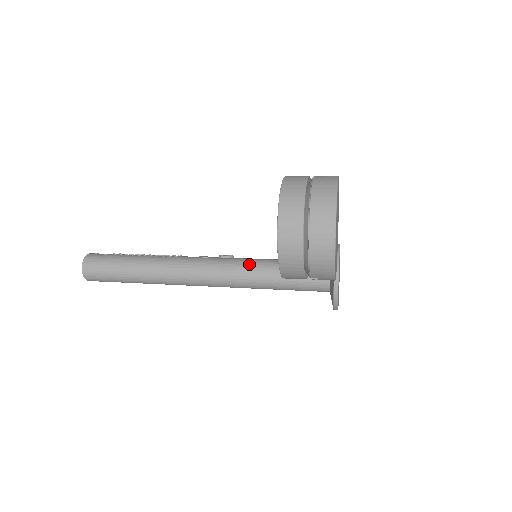
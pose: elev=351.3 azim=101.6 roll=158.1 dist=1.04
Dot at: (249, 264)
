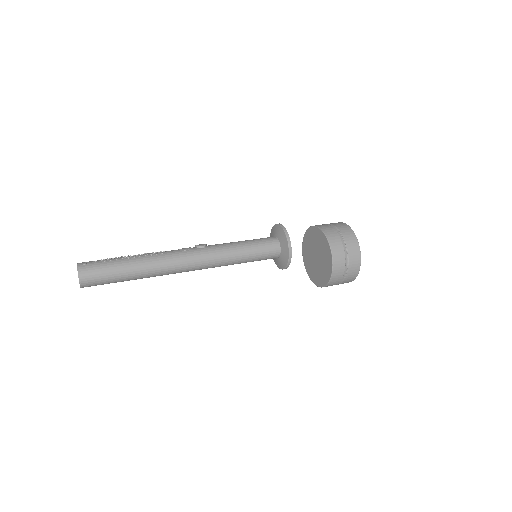
Dot at: (225, 250)
